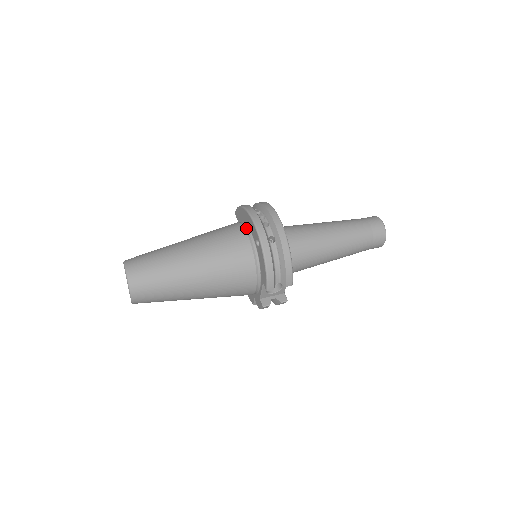
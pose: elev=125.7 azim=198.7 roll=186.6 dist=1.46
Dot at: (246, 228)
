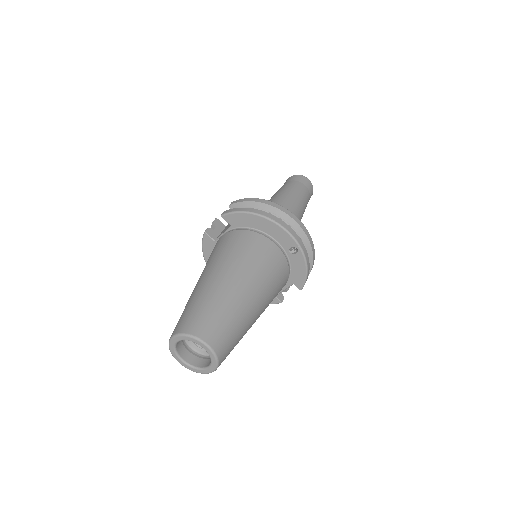
Dot at: (267, 236)
